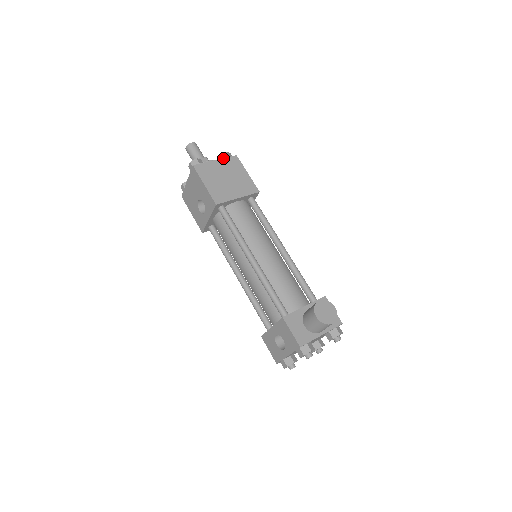
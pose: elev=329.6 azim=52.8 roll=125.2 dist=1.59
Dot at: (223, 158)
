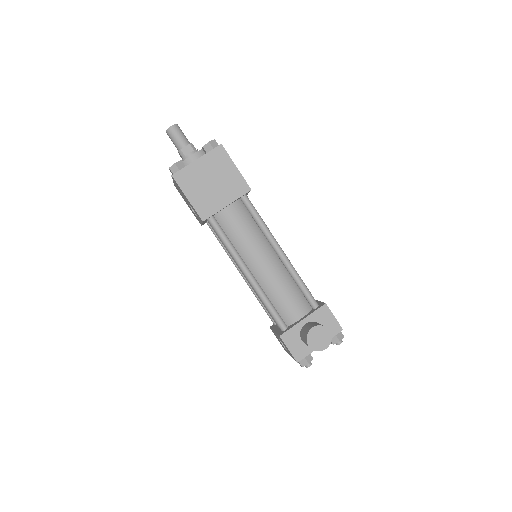
Dot at: occluded
